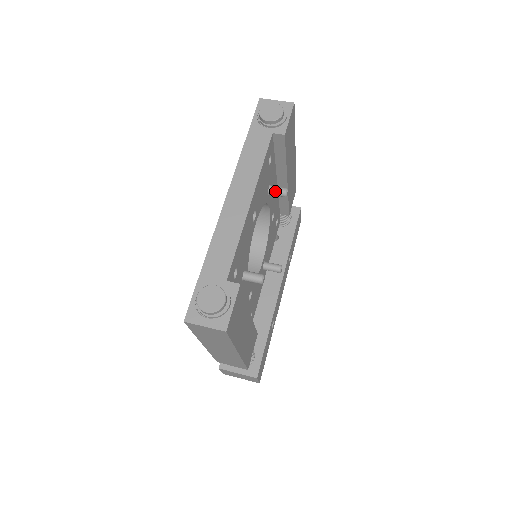
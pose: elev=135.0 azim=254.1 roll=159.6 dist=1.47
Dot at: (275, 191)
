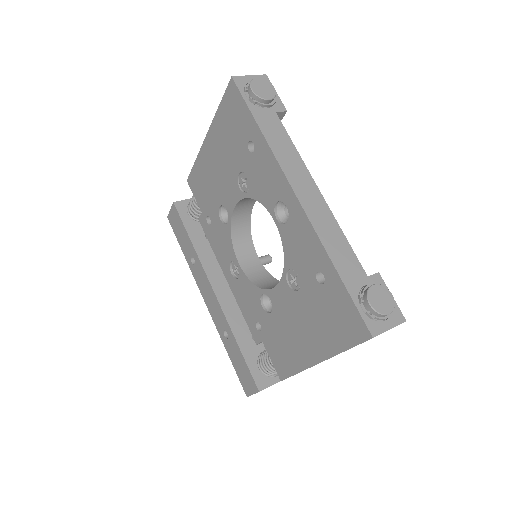
Dot at: occluded
